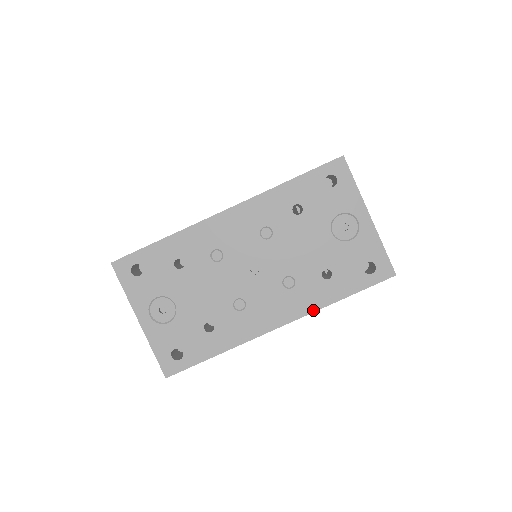
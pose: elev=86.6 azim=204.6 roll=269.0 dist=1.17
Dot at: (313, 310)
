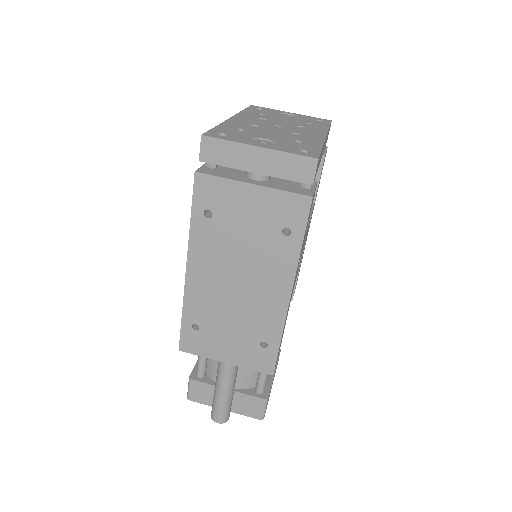
Dot at: (327, 130)
